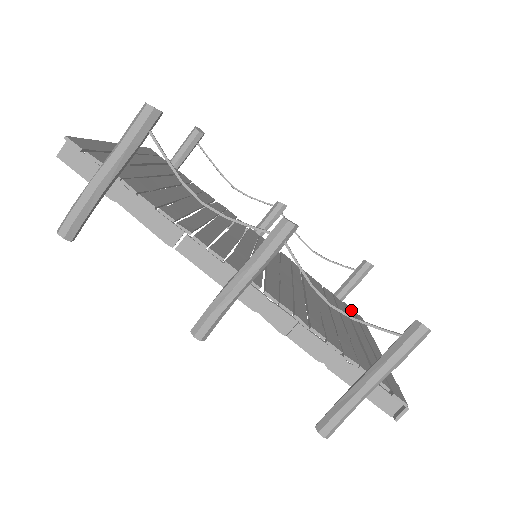
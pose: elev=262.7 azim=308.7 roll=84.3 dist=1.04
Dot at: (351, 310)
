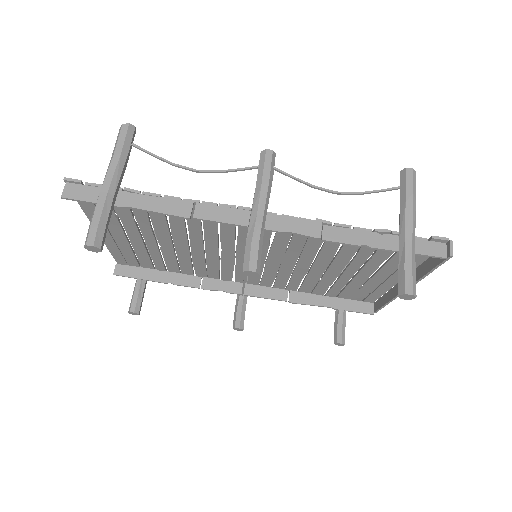
Dot at: (359, 297)
